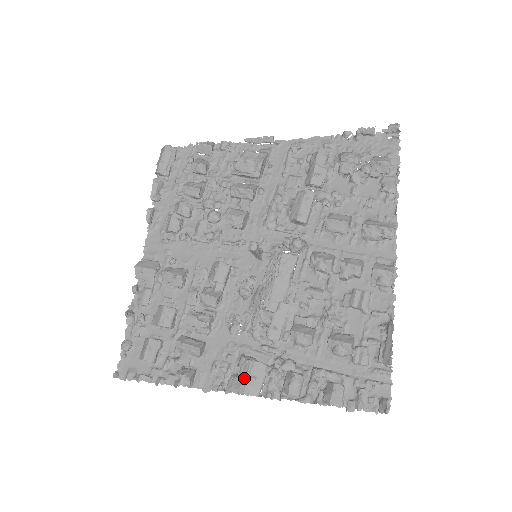
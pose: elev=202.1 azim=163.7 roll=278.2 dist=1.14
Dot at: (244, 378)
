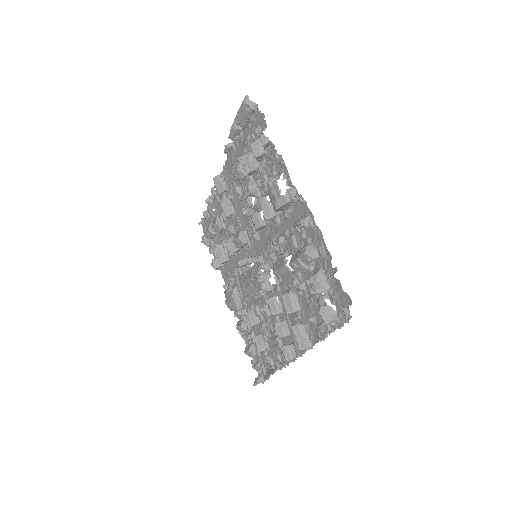
Dot at: (228, 299)
